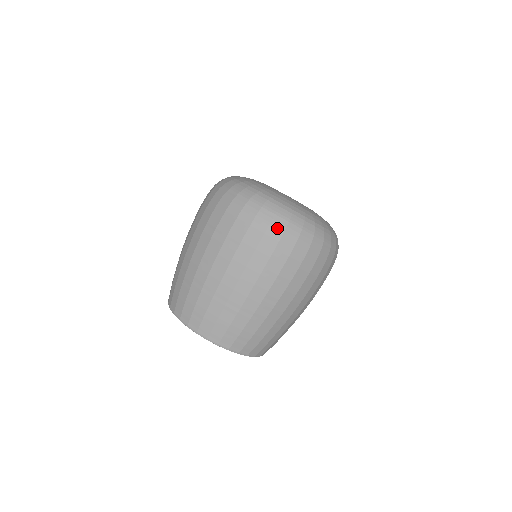
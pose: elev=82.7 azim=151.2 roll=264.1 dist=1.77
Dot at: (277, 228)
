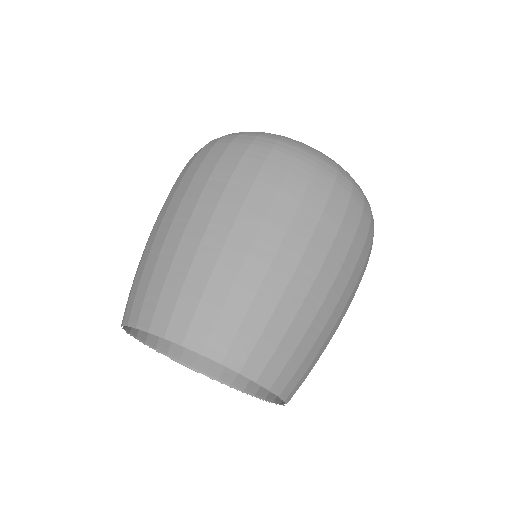
Dot at: (305, 163)
